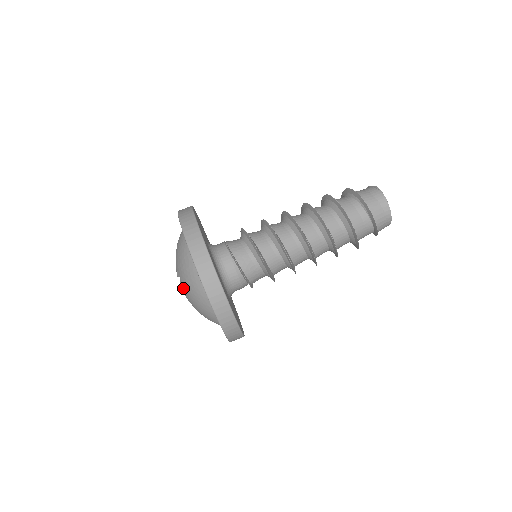
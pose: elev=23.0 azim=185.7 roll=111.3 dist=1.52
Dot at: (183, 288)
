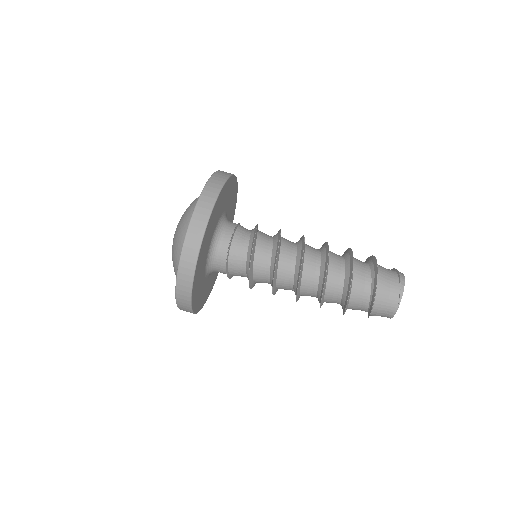
Dot at: occluded
